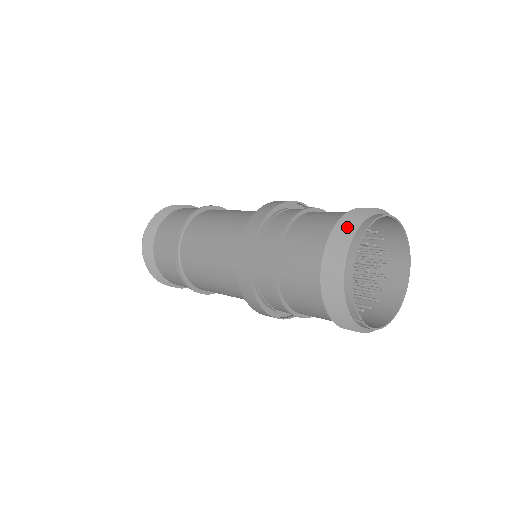
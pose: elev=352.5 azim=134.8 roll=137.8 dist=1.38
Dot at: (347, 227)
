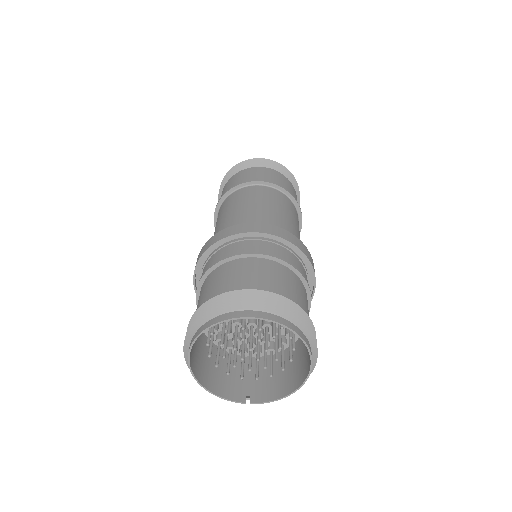
Dot at: occluded
